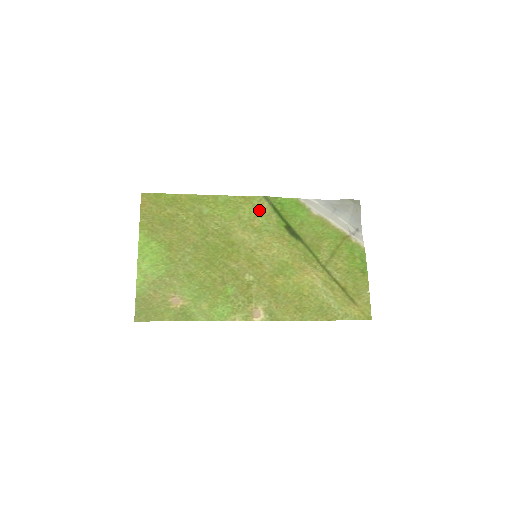
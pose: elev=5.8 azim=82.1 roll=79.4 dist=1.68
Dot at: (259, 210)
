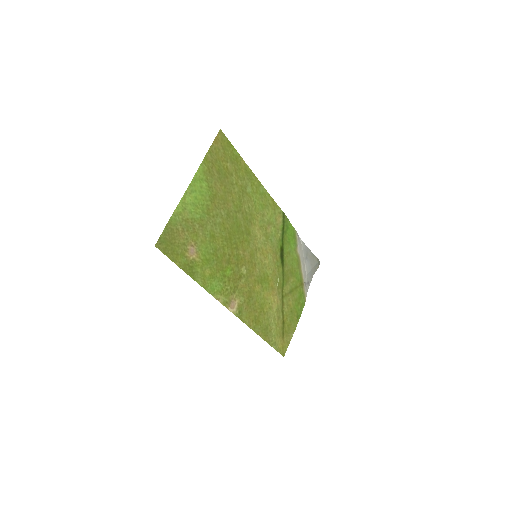
Dot at: (275, 220)
